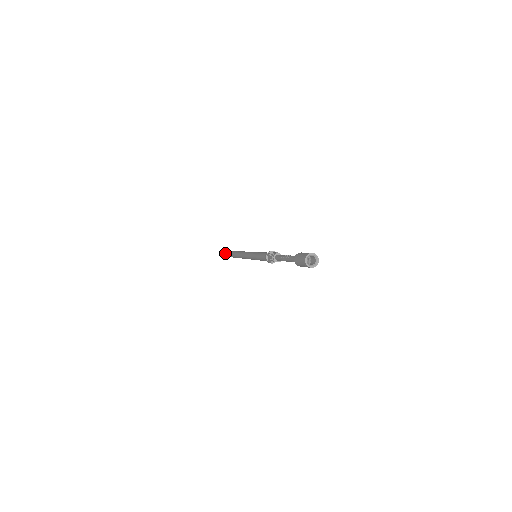
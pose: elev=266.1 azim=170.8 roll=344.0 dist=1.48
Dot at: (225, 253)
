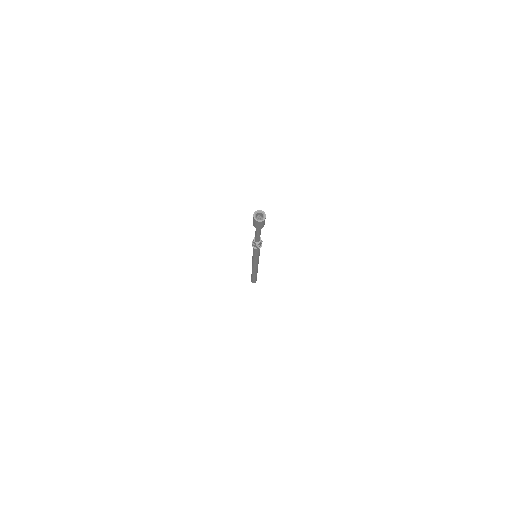
Dot at: occluded
